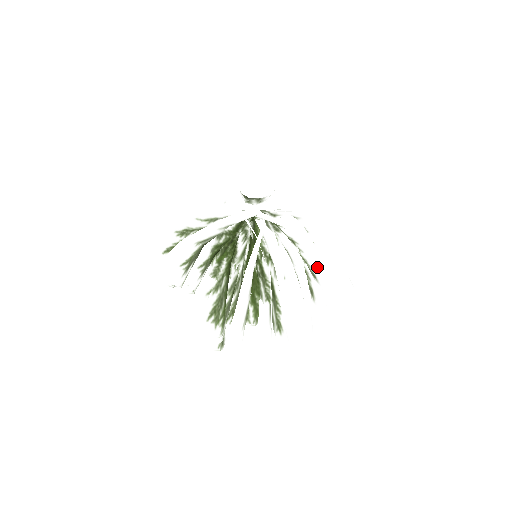
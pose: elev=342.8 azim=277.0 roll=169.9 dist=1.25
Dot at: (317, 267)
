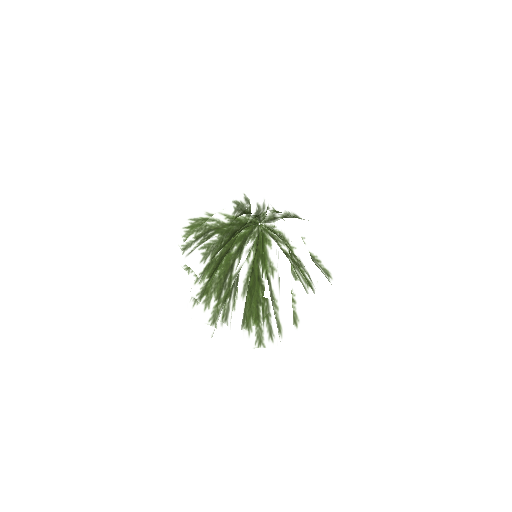
Dot at: (293, 241)
